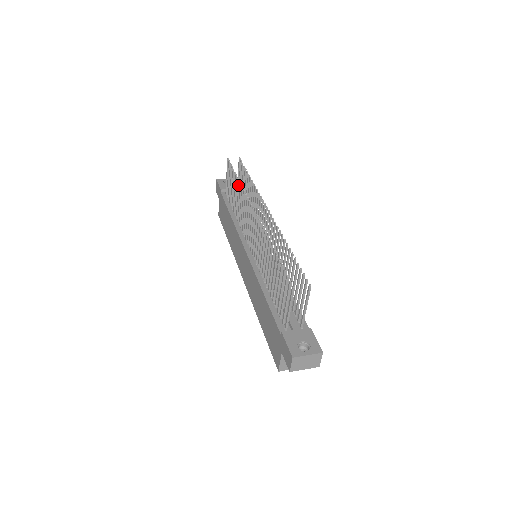
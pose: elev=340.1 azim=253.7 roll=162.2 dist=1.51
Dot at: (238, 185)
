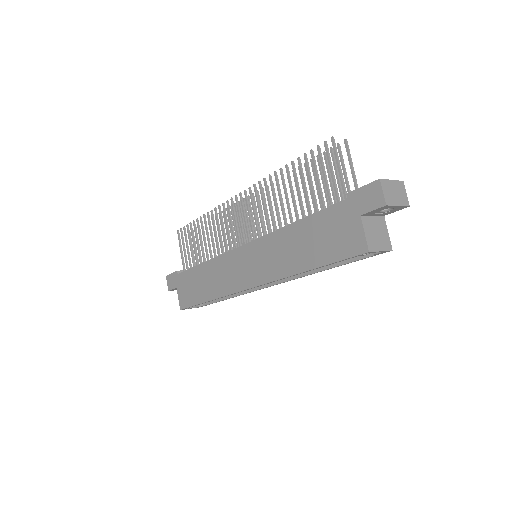
Dot at: (204, 219)
